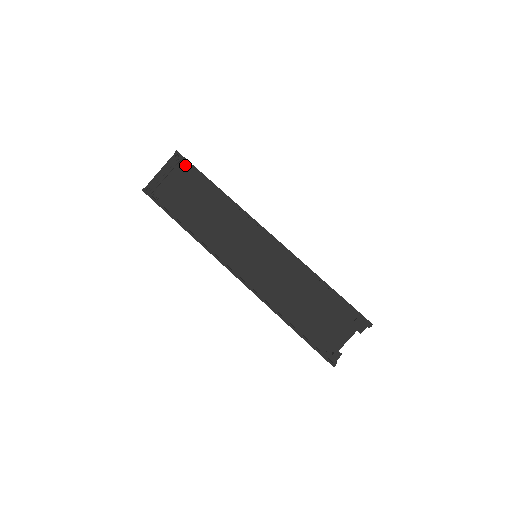
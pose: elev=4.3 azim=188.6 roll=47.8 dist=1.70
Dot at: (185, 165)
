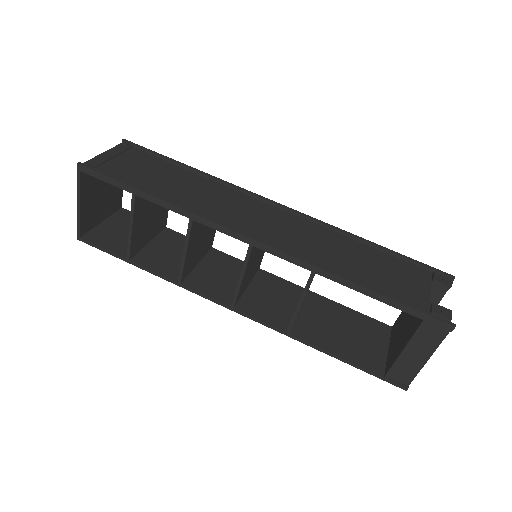
Dot at: (139, 151)
